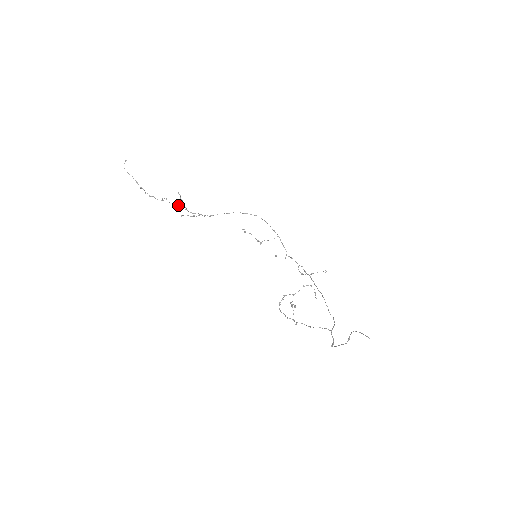
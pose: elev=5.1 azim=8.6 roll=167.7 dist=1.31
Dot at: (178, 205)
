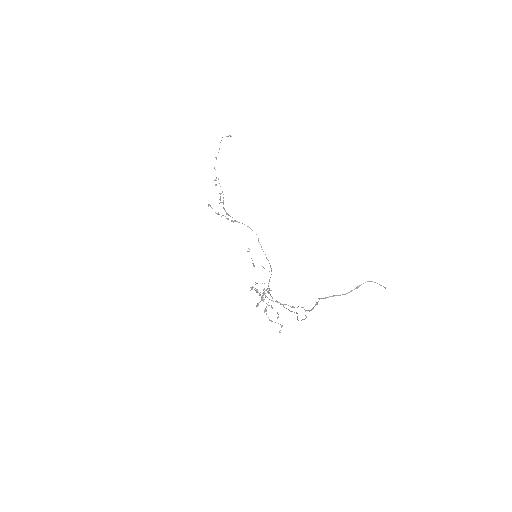
Dot at: occluded
